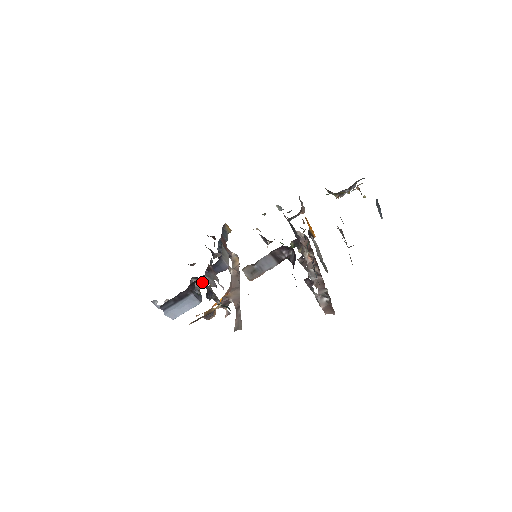
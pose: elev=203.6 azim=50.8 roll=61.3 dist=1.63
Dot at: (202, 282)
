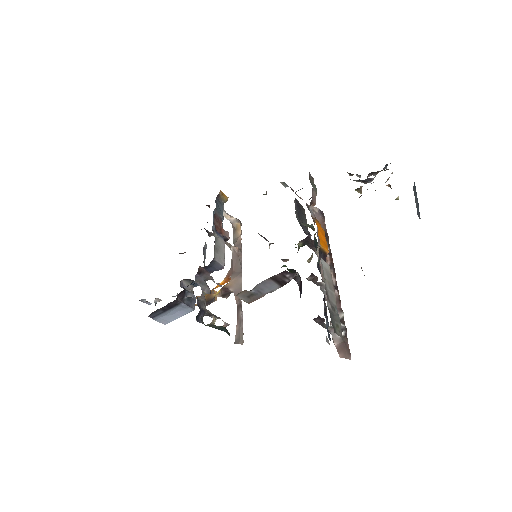
Dot at: occluded
